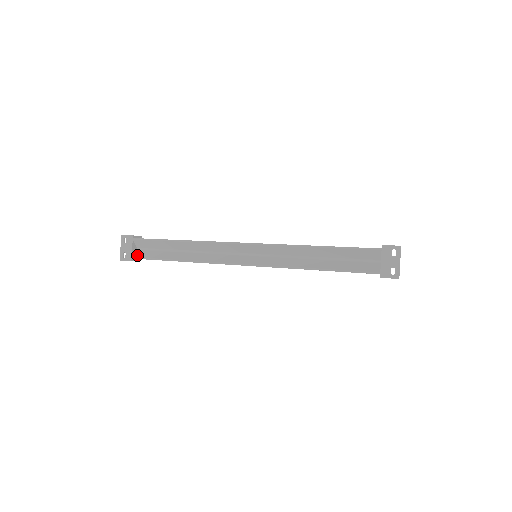
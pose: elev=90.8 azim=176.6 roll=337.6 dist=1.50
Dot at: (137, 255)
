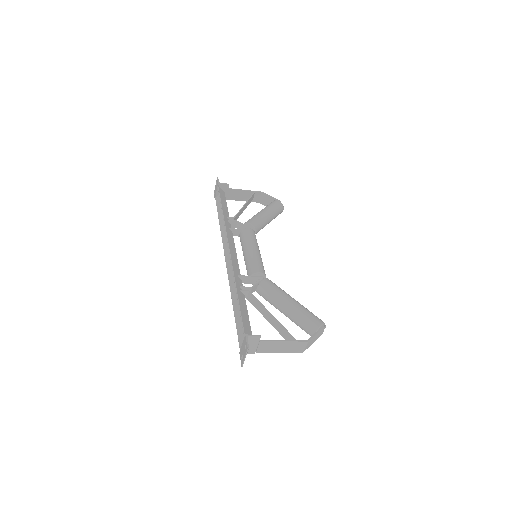
Dot at: (217, 198)
